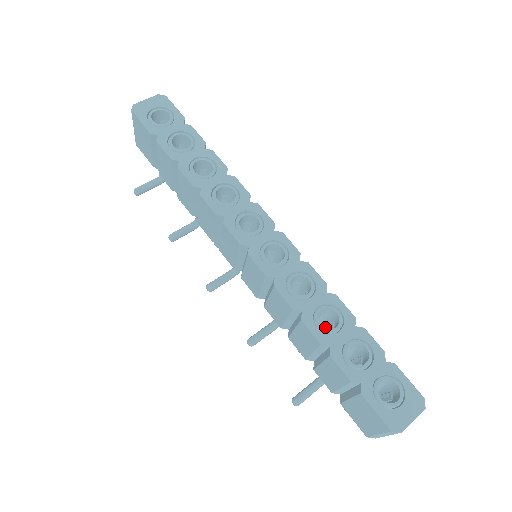
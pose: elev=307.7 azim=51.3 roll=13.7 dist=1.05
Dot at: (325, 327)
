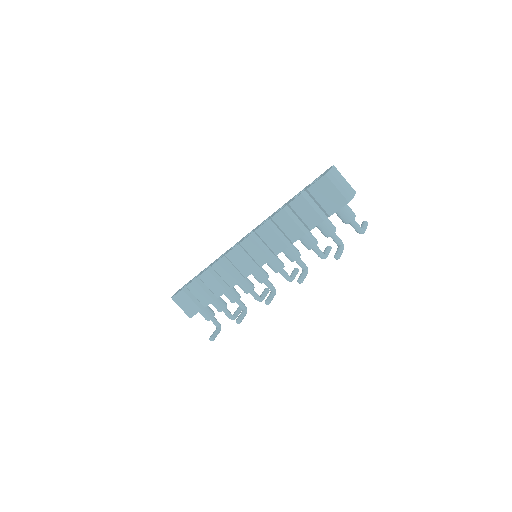
Dot at: occluded
